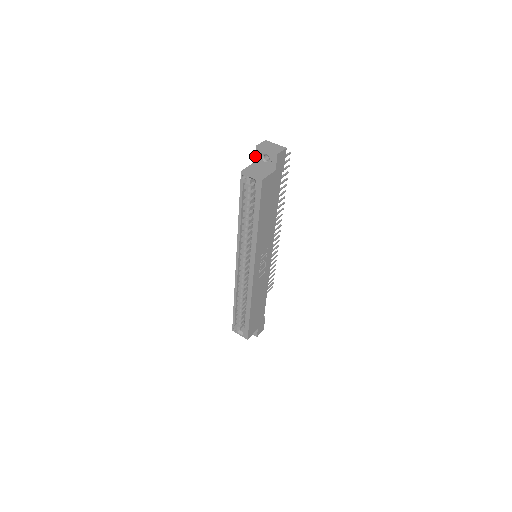
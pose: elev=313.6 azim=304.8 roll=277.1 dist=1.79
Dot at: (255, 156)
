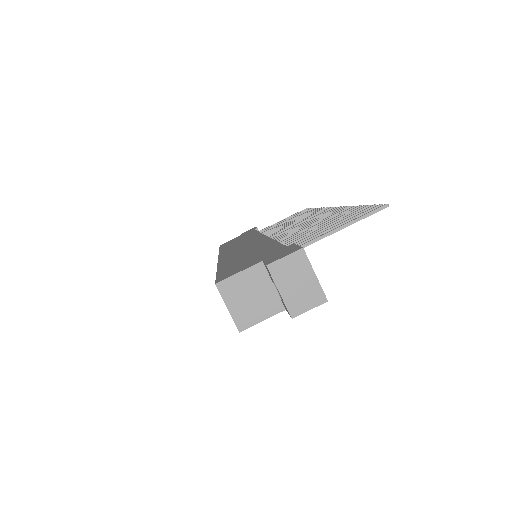
Dot at: (263, 262)
